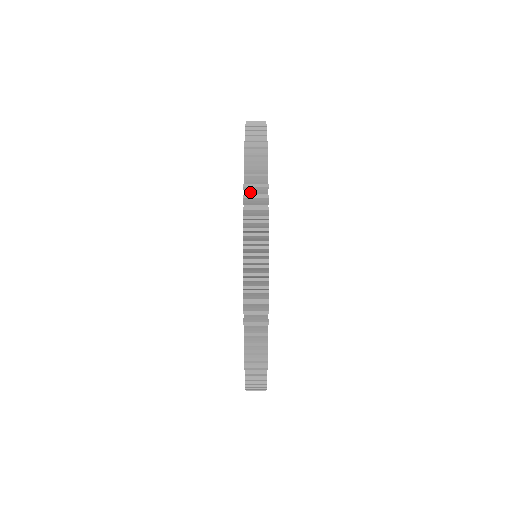
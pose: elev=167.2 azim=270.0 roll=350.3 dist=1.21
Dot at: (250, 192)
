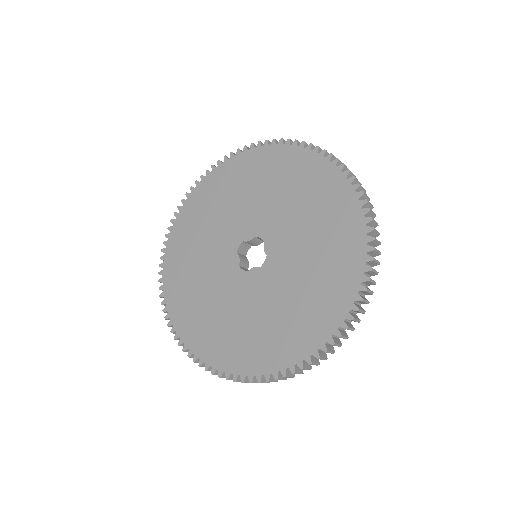
Dot at: (313, 150)
